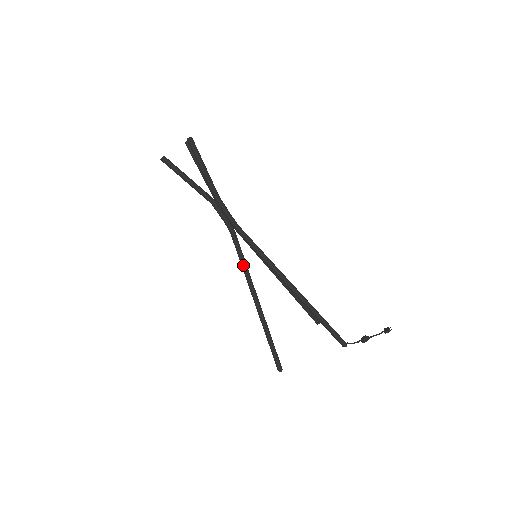
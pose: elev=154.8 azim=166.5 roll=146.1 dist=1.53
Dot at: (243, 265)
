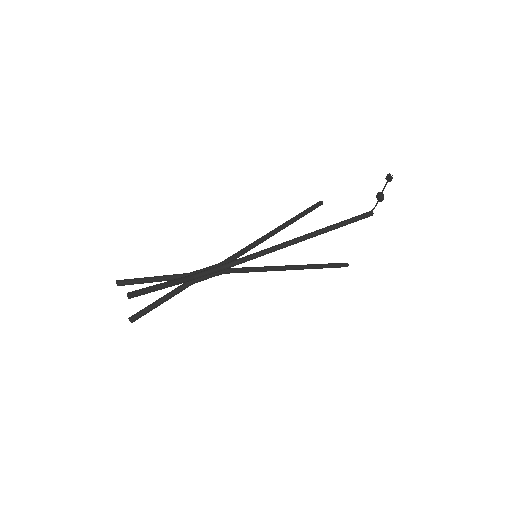
Dot at: (258, 271)
